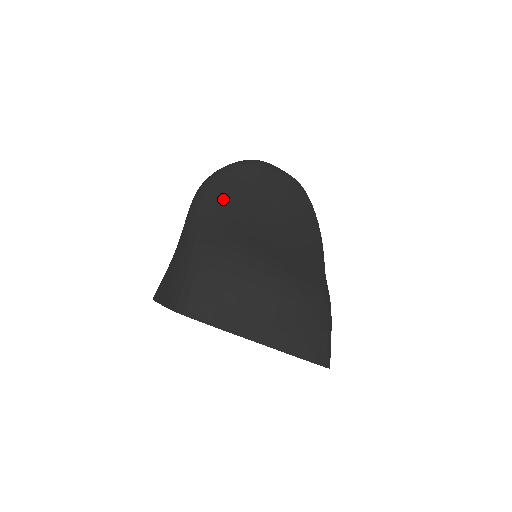
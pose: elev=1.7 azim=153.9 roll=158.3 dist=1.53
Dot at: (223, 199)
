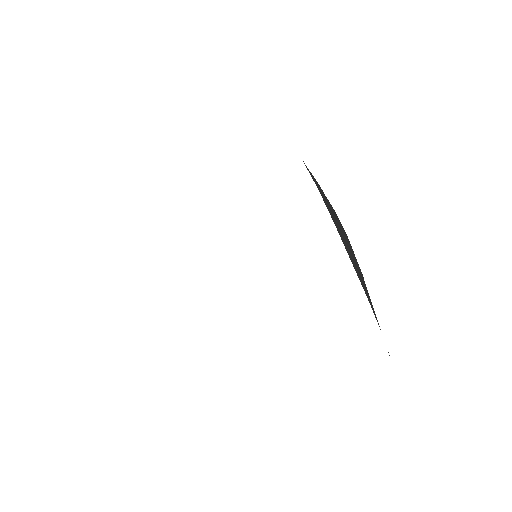
Dot at: occluded
